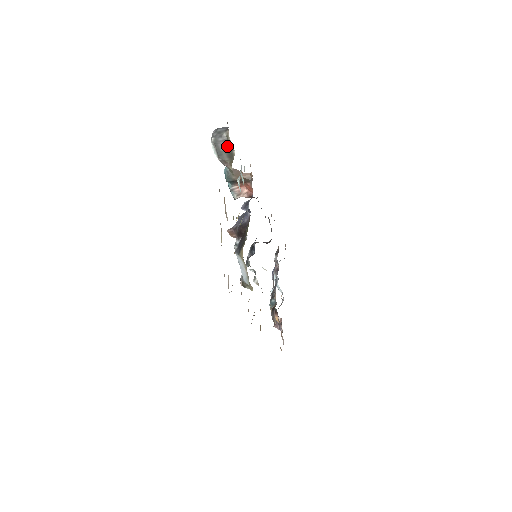
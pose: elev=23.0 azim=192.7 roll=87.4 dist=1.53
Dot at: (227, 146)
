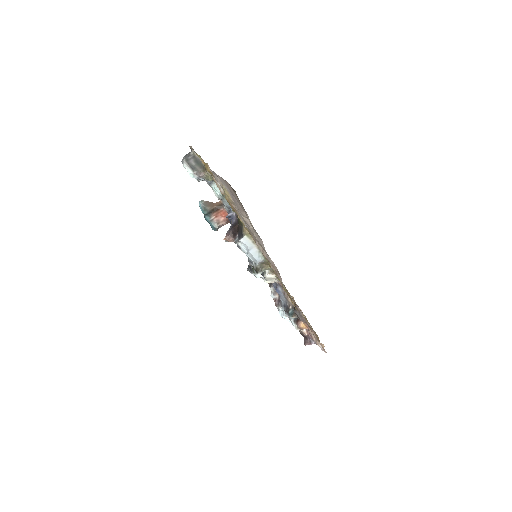
Dot at: (196, 160)
